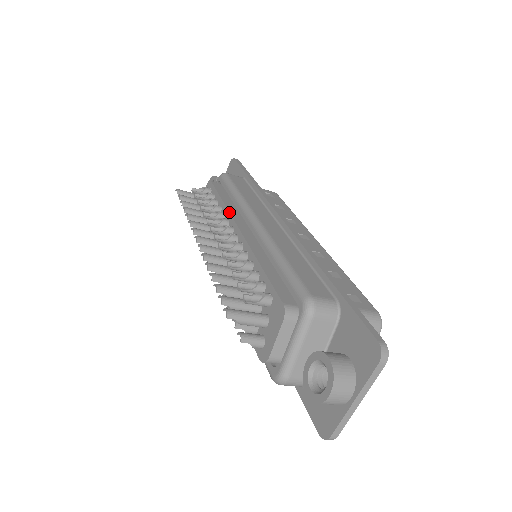
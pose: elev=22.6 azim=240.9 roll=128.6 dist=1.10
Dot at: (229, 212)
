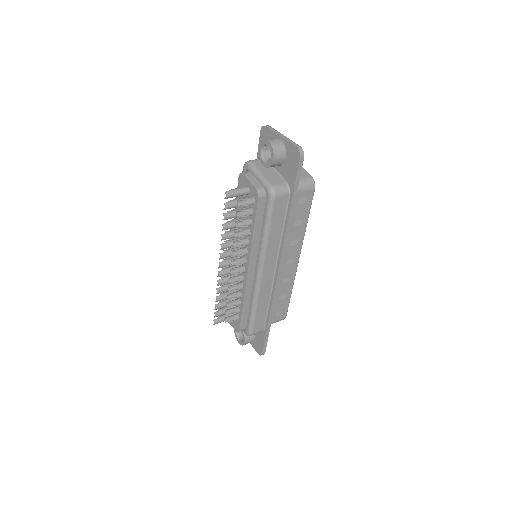
Dot at: (250, 252)
